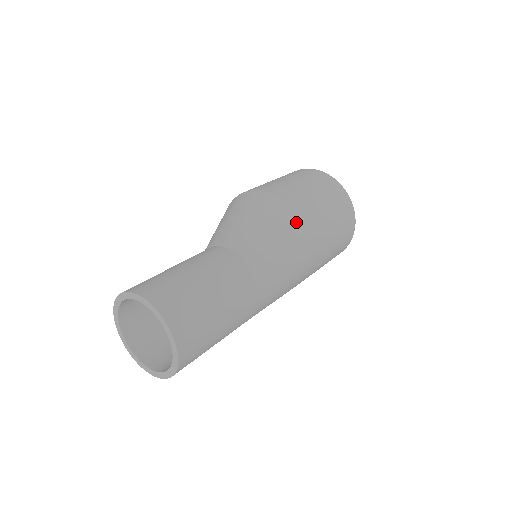
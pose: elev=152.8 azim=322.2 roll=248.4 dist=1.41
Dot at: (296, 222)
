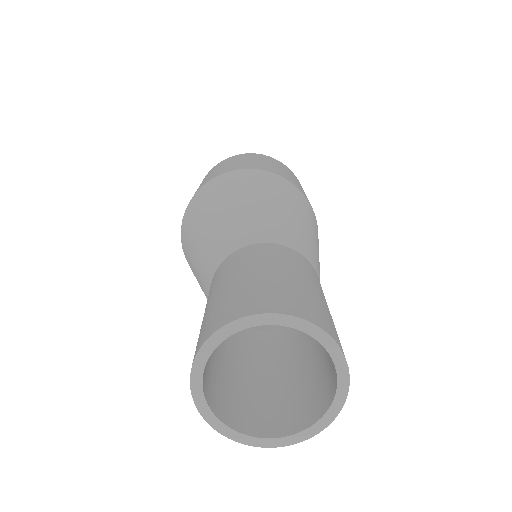
Dot at: occluded
